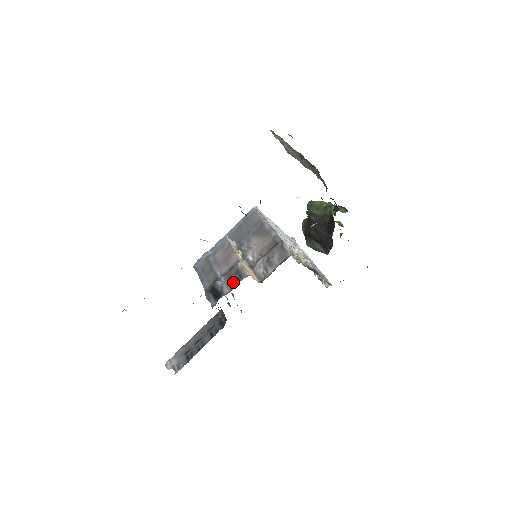
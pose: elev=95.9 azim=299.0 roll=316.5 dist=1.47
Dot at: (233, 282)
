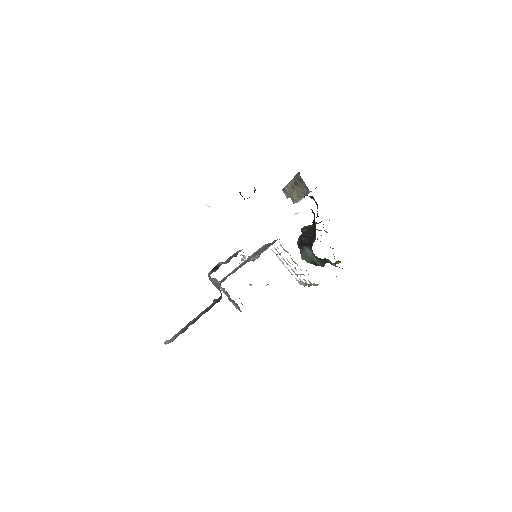
Dot at: occluded
